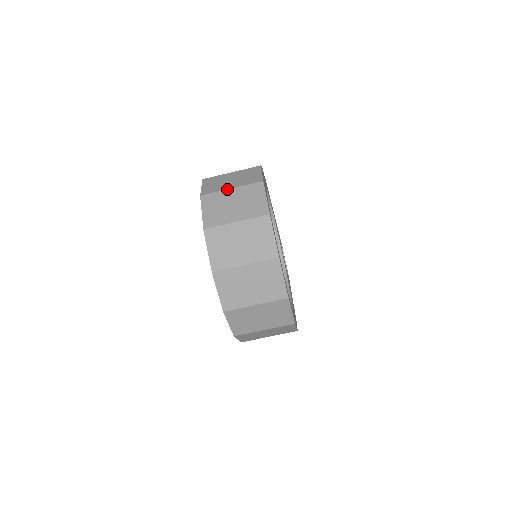
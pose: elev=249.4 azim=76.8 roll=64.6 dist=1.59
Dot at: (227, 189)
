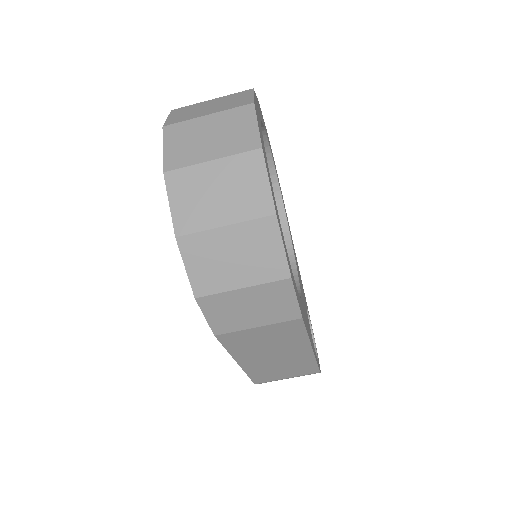
Dot at: occluded
